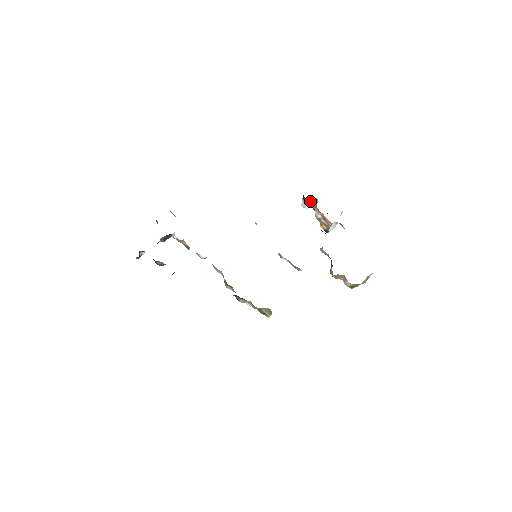
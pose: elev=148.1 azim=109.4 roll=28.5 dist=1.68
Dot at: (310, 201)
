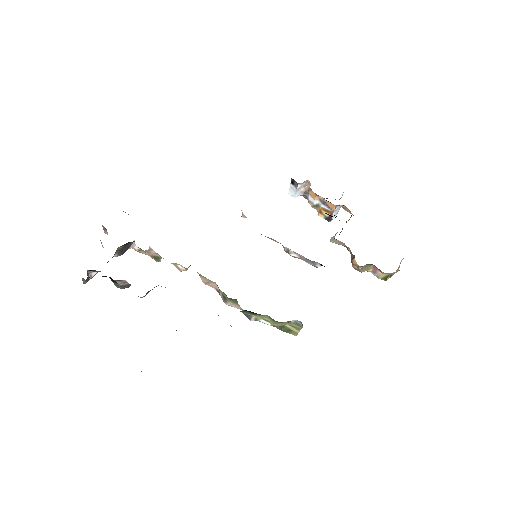
Dot at: (301, 185)
